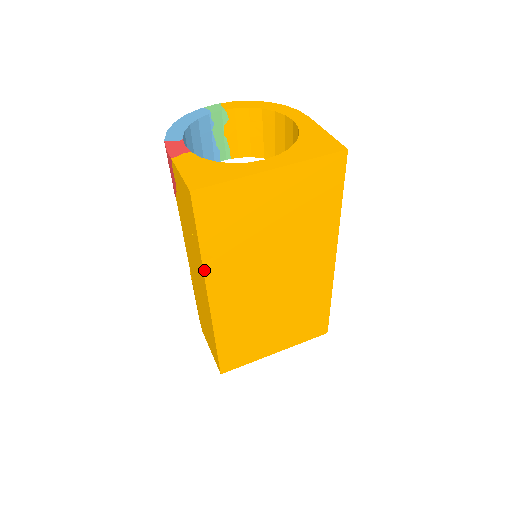
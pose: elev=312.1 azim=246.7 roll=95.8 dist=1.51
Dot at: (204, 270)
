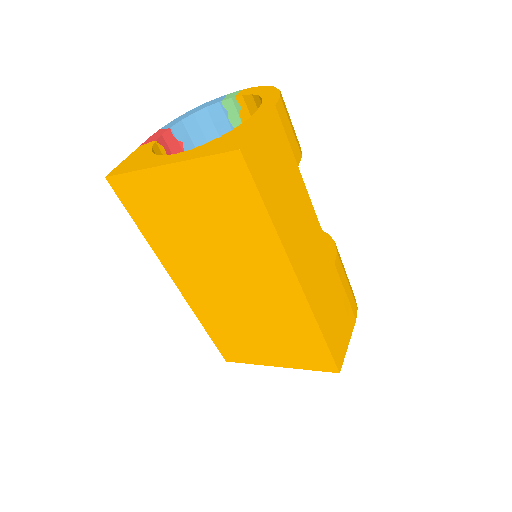
Dot at: (155, 252)
